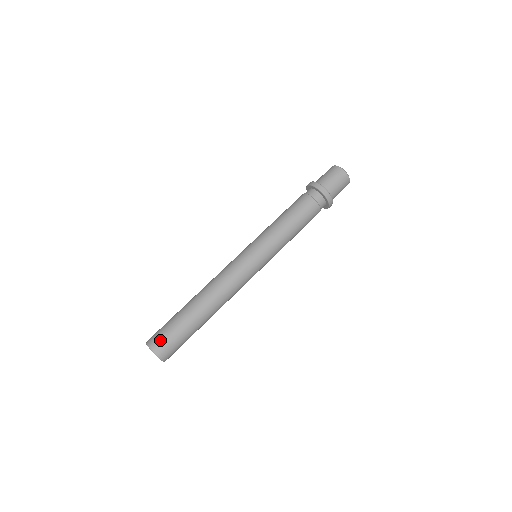
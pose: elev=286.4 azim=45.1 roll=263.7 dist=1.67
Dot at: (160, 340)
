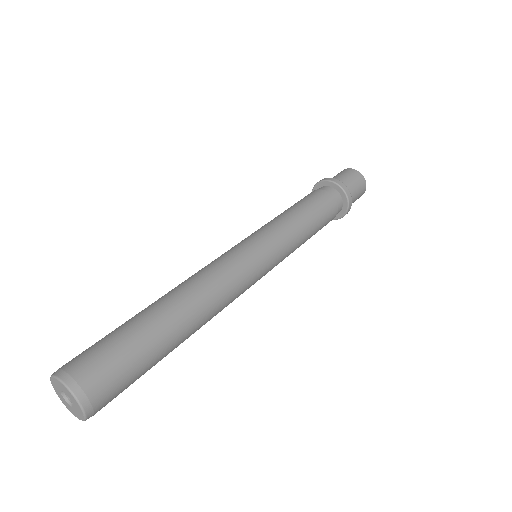
Dot at: (100, 379)
